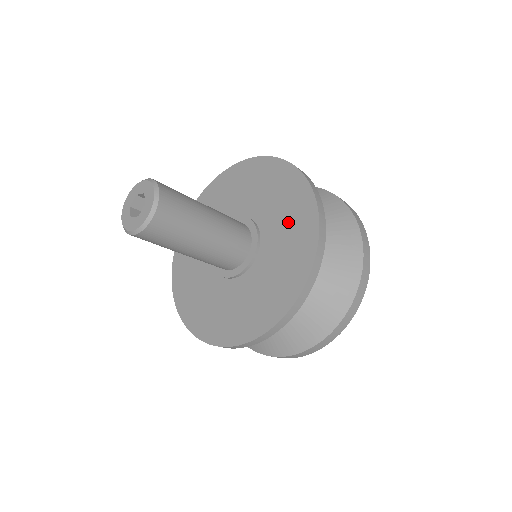
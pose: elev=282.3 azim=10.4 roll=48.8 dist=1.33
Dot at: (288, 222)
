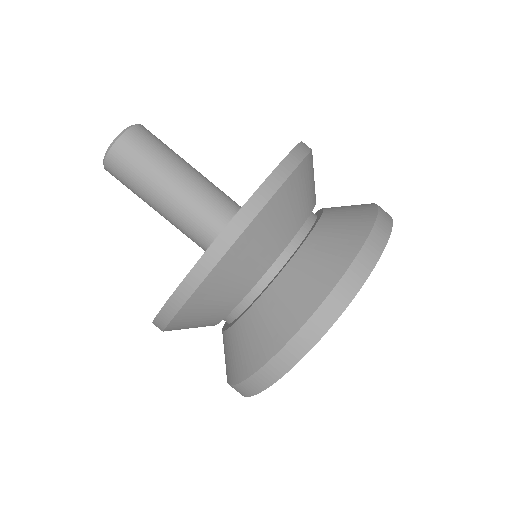
Dot at: occluded
